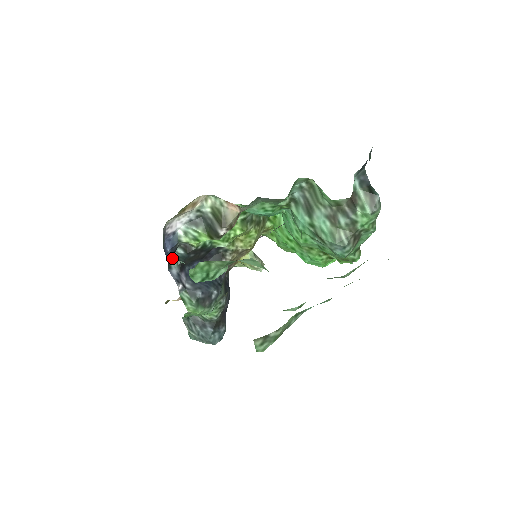
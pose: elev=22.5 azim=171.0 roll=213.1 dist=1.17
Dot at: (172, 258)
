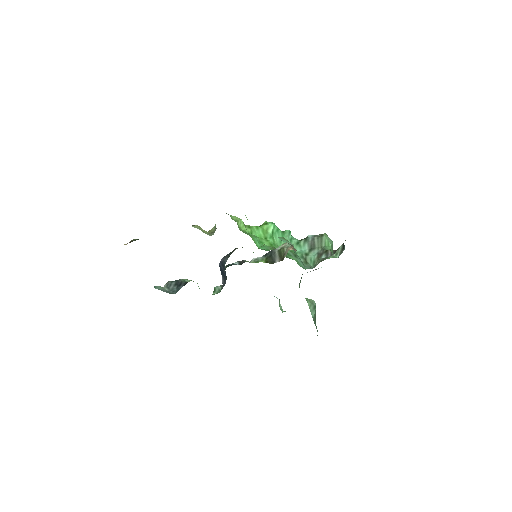
Dot at: occluded
